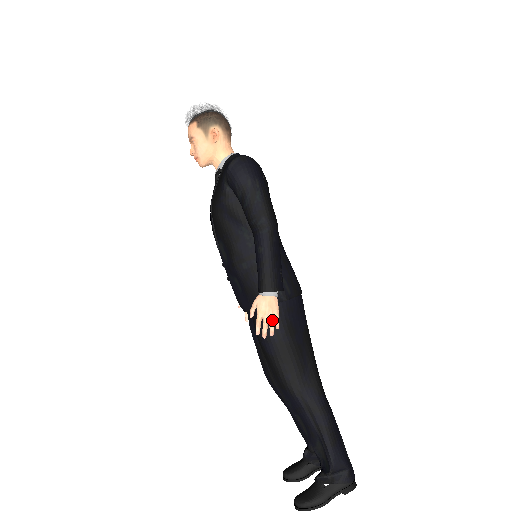
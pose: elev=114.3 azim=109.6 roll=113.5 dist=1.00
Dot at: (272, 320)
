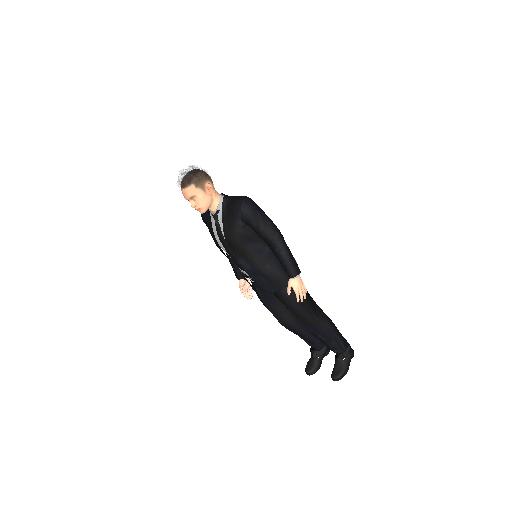
Dot at: (304, 290)
